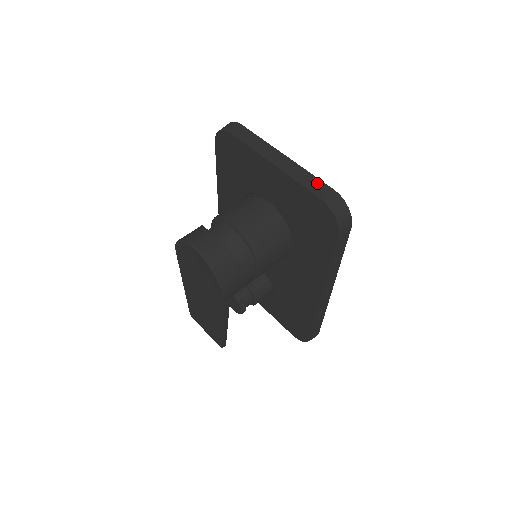
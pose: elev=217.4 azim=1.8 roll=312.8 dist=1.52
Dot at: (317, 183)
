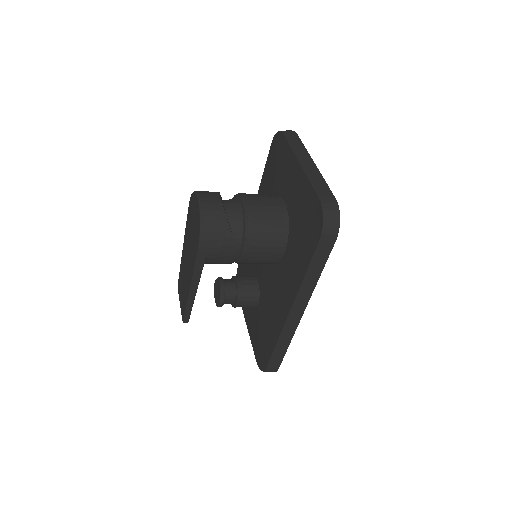
Dot at: (325, 188)
